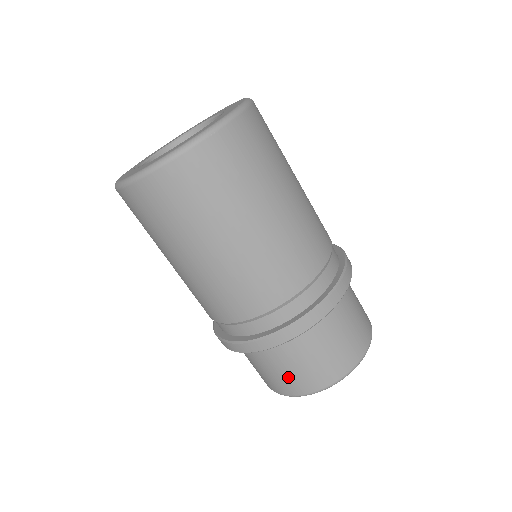
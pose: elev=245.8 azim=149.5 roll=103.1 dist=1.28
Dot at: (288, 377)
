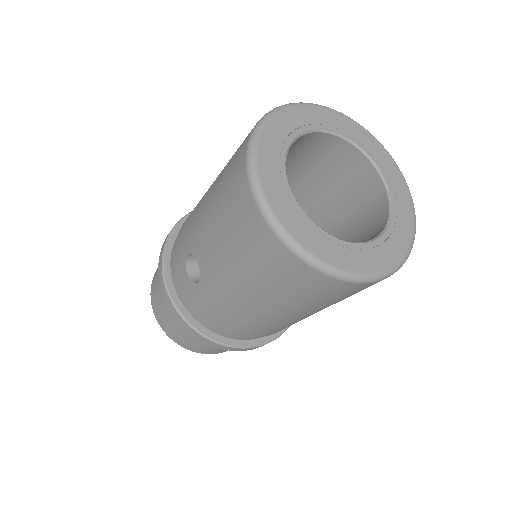
Dot at: occluded
